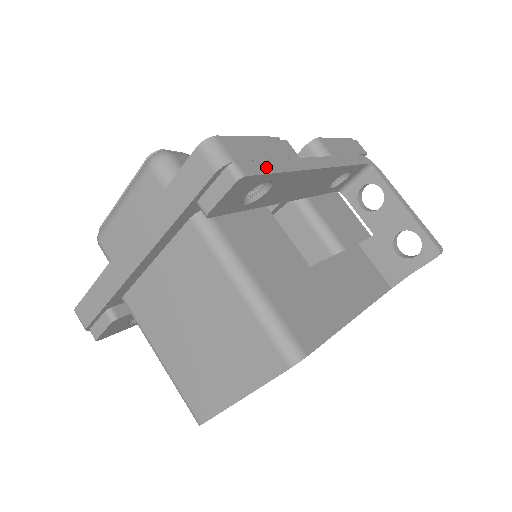
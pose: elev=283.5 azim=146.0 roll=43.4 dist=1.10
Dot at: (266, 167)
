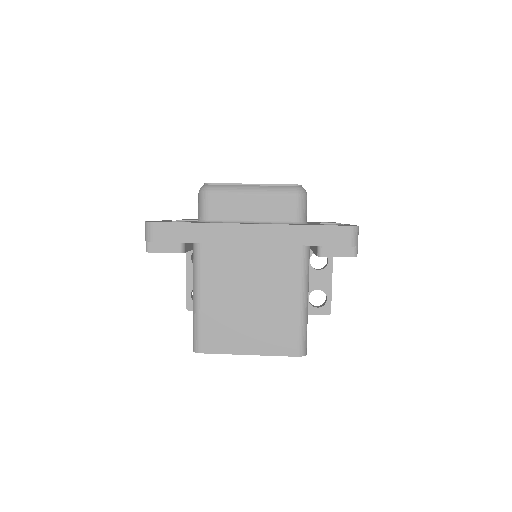
Dot at: occluded
